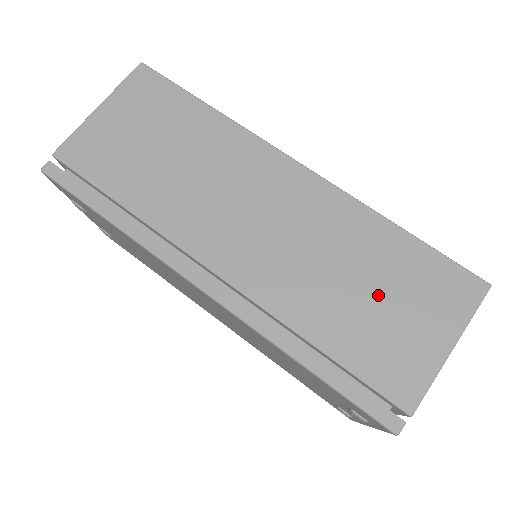
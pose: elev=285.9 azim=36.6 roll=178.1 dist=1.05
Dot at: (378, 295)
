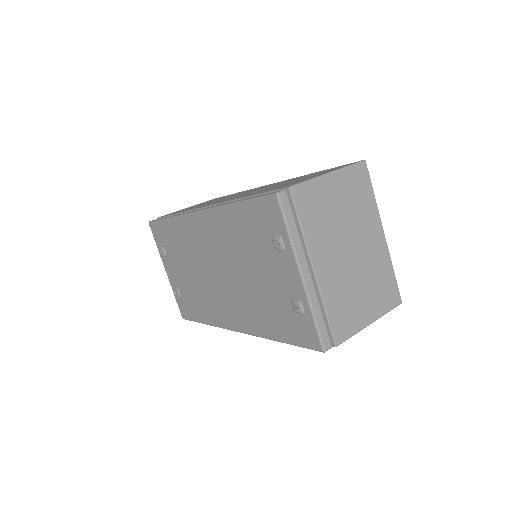
Dot at: (292, 181)
